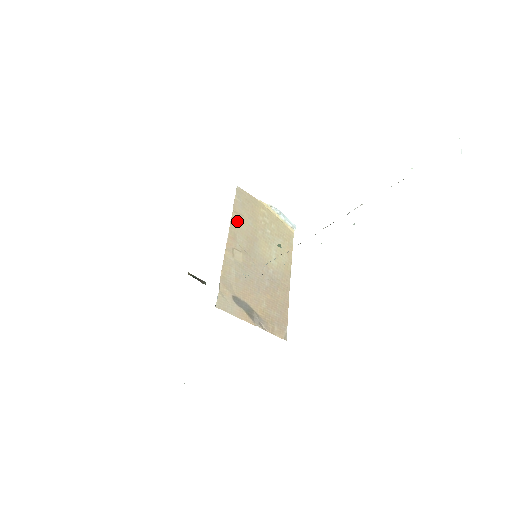
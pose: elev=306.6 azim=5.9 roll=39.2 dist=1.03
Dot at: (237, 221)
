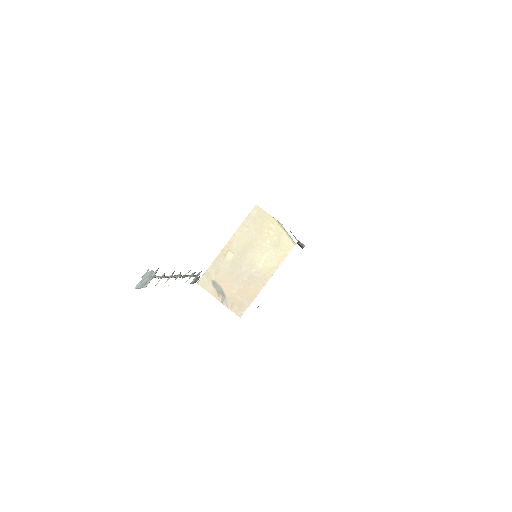
Dot at: (242, 231)
